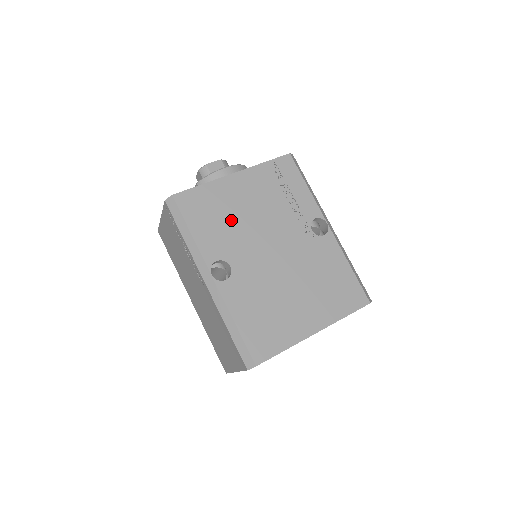
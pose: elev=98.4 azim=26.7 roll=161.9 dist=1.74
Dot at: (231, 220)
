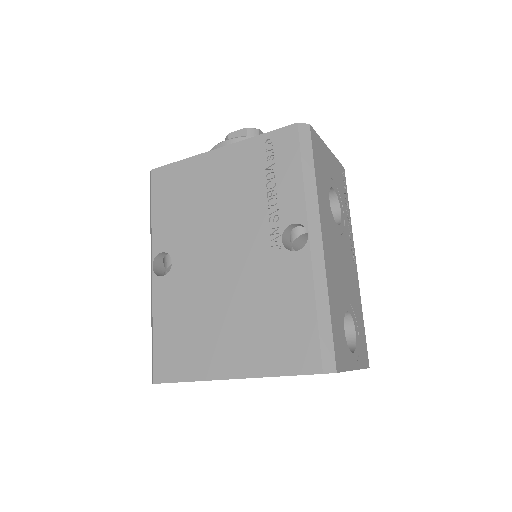
Dot at: (193, 207)
